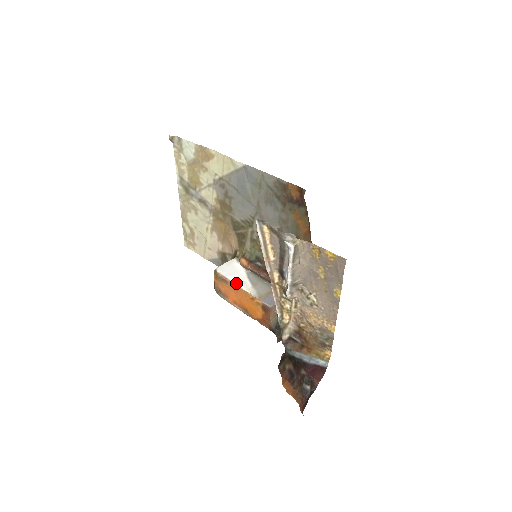
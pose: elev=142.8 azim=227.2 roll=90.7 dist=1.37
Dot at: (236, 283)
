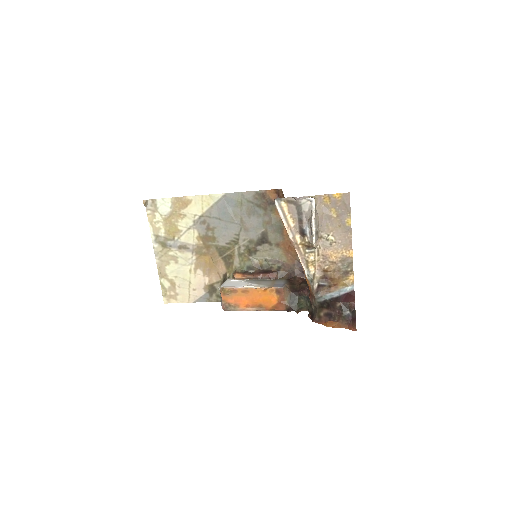
Dot at: (245, 287)
